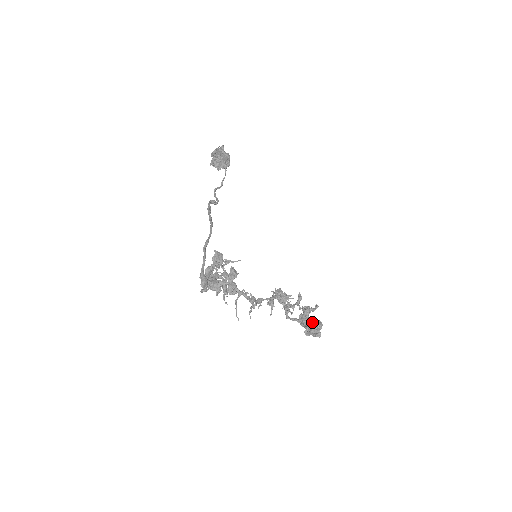
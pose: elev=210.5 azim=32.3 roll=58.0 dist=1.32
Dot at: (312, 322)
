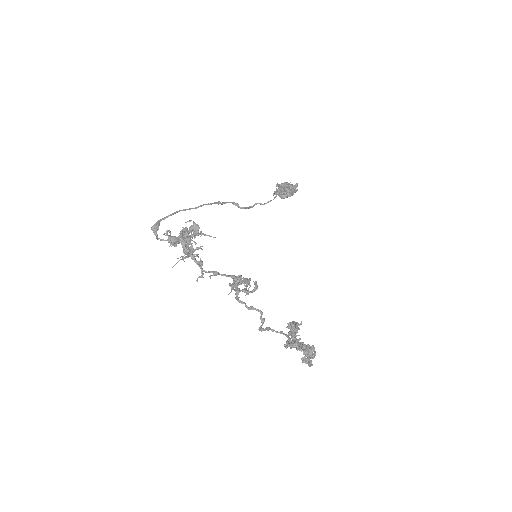
Dot at: occluded
